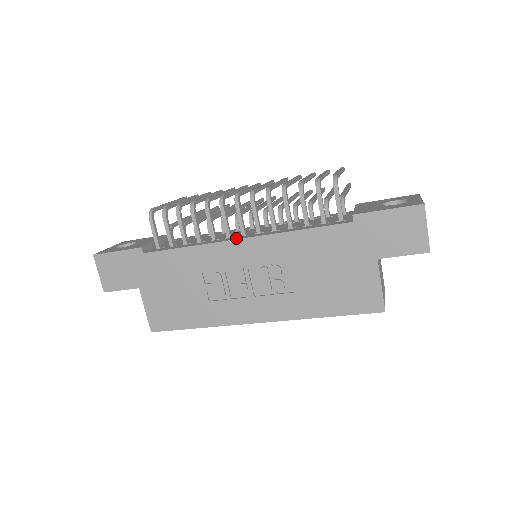
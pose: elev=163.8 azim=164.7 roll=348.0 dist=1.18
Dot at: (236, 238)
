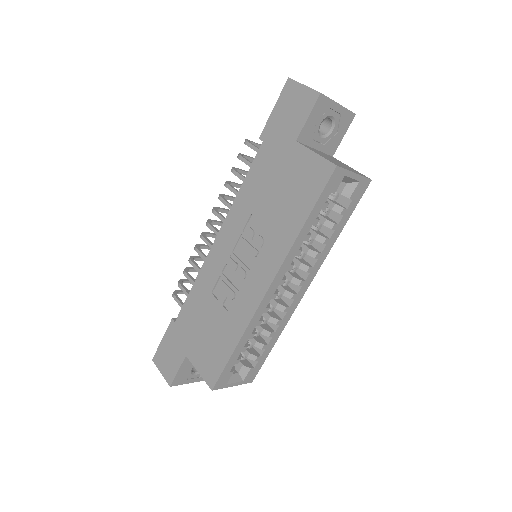
Dot at: (216, 243)
